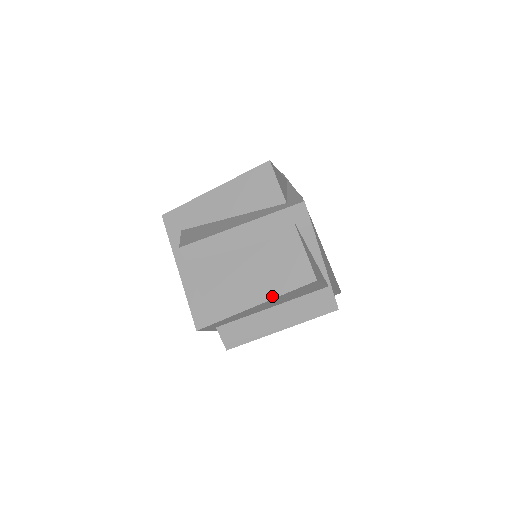
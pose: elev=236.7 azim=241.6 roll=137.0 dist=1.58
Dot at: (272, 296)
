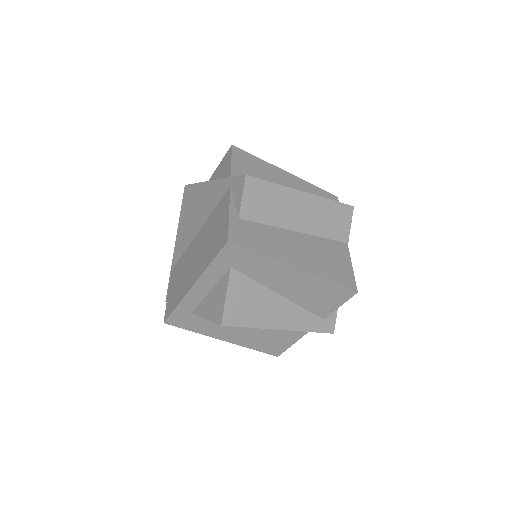
Dot at: (242, 345)
